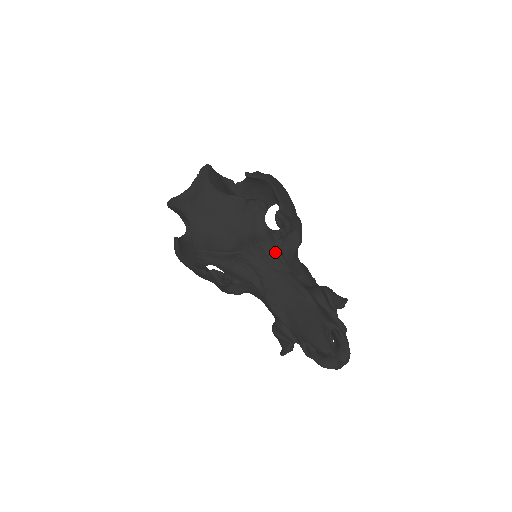
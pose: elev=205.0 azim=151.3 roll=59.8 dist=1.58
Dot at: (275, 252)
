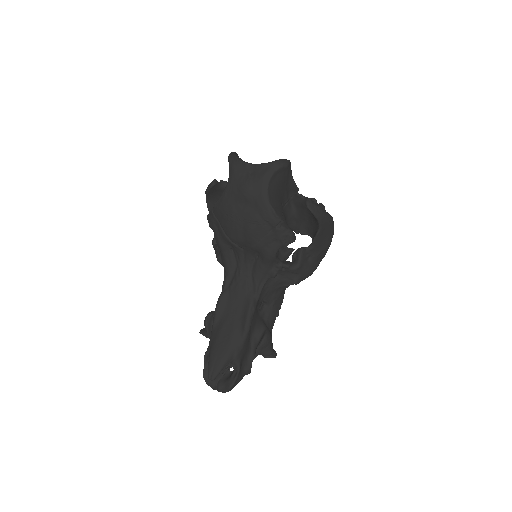
Dot at: (262, 276)
